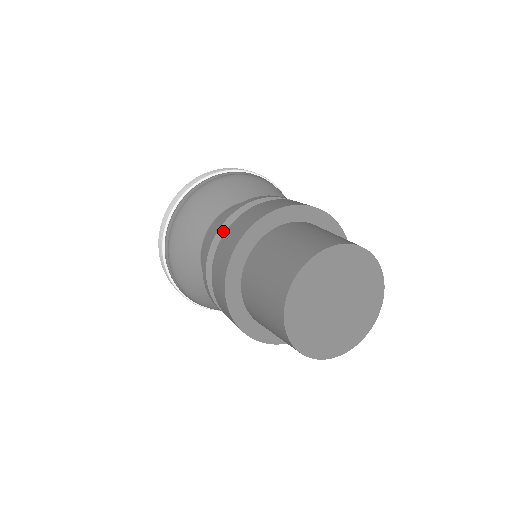
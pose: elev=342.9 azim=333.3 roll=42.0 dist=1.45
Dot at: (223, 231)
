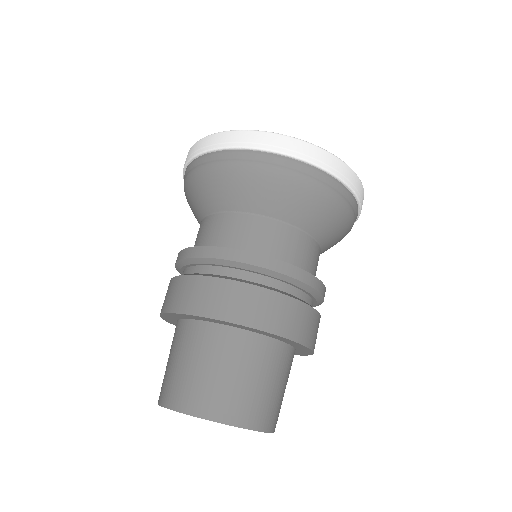
Dot at: (202, 262)
